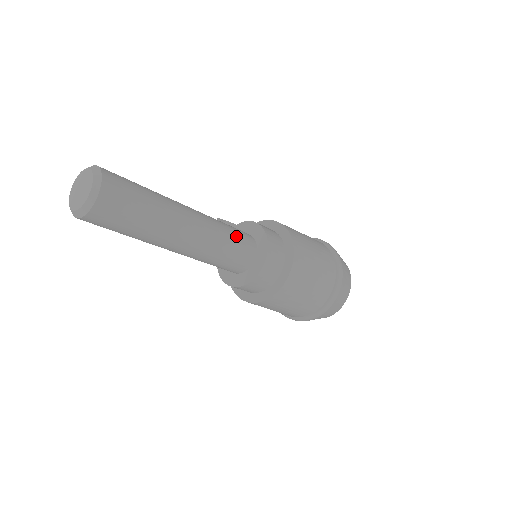
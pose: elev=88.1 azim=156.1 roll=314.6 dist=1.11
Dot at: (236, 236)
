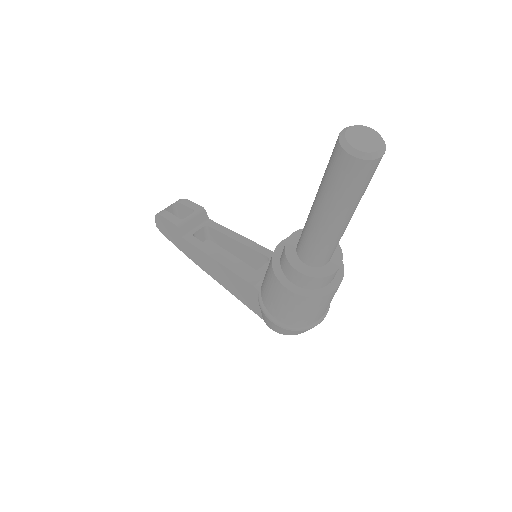
Dot at: occluded
